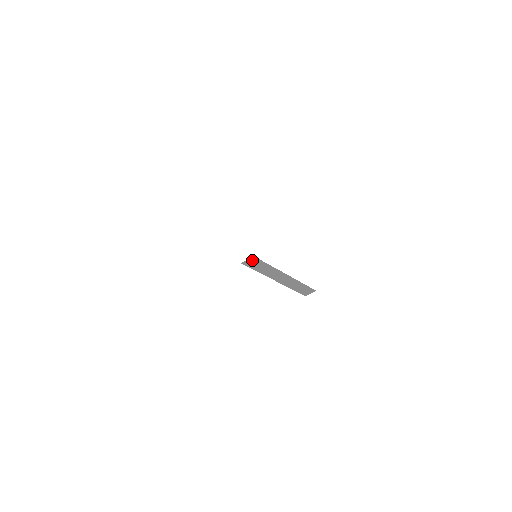
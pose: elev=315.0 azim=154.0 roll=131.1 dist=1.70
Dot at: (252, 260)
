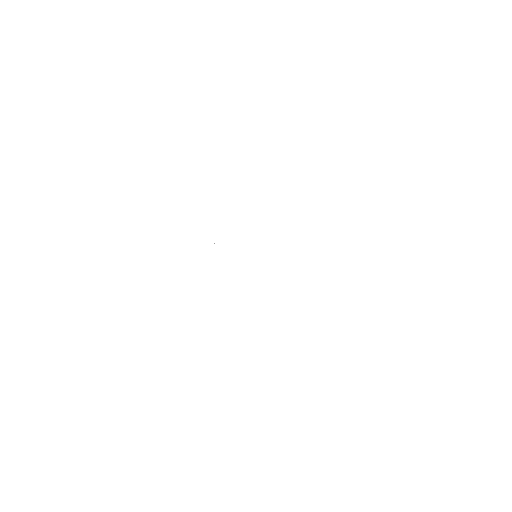
Dot at: occluded
